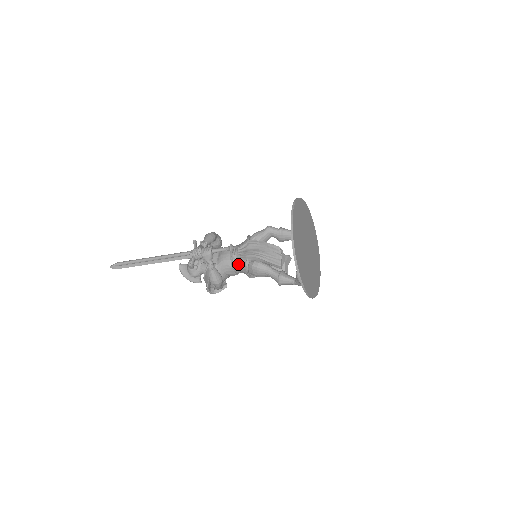
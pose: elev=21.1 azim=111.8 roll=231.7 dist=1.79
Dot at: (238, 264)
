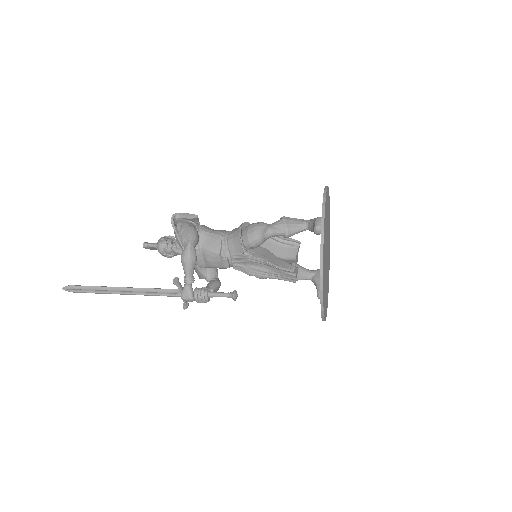
Dot at: occluded
